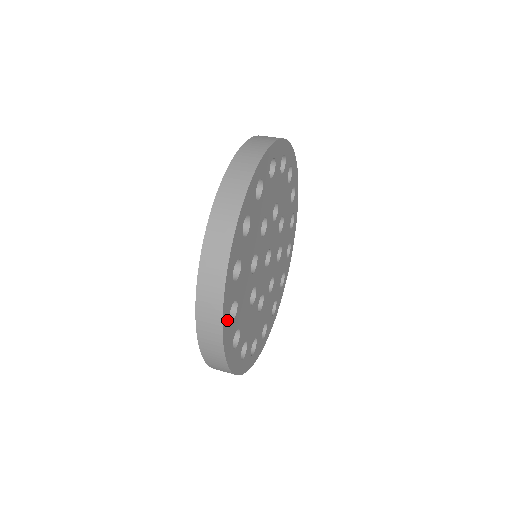
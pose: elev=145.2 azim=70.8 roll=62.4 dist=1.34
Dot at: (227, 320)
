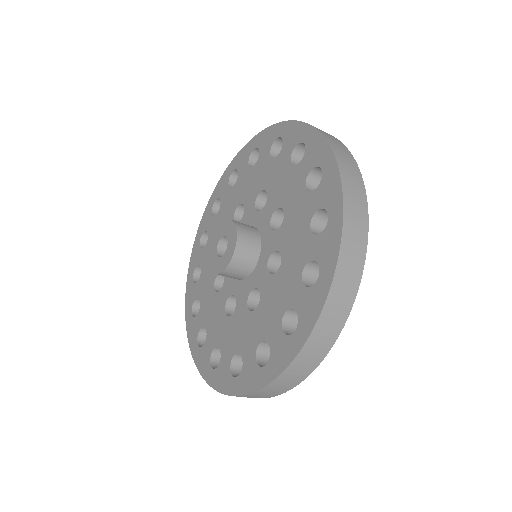
Dot at: occluded
